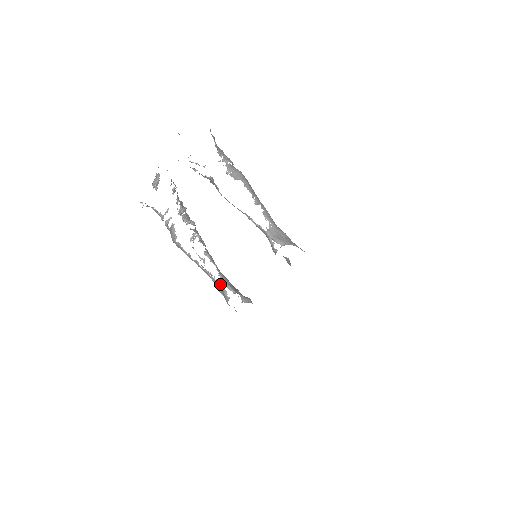
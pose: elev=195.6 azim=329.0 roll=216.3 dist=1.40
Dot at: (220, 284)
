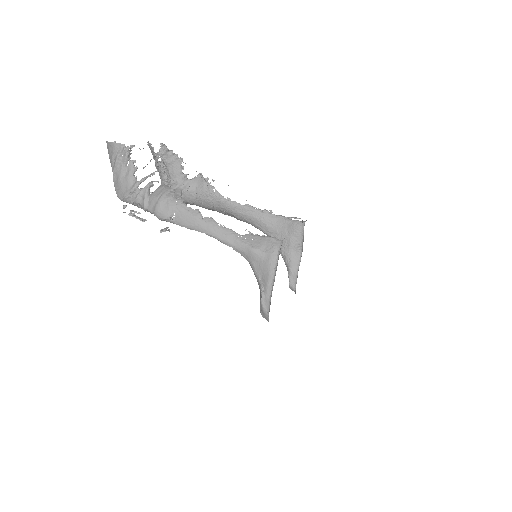
Dot at: (256, 236)
